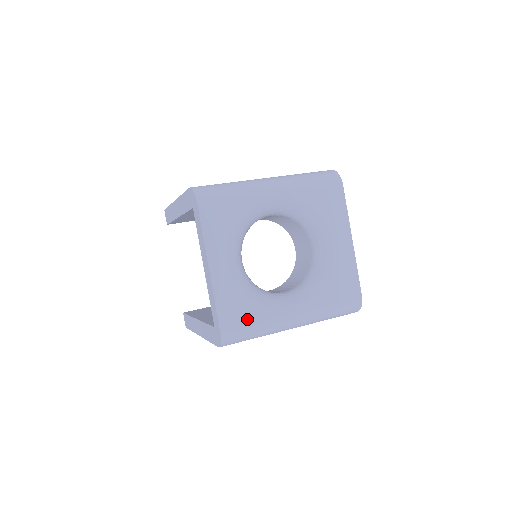
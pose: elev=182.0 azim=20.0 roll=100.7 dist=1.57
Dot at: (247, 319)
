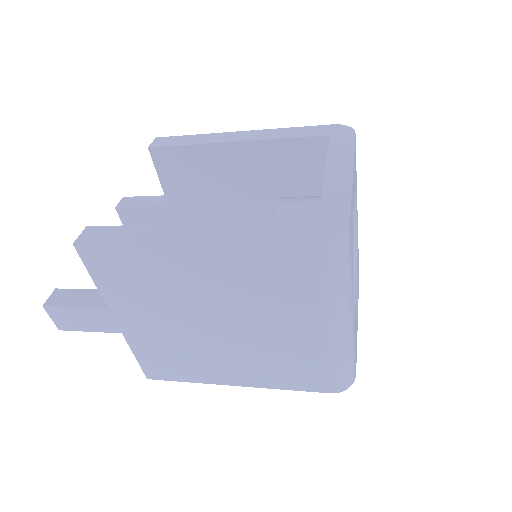
Dot at: (351, 252)
